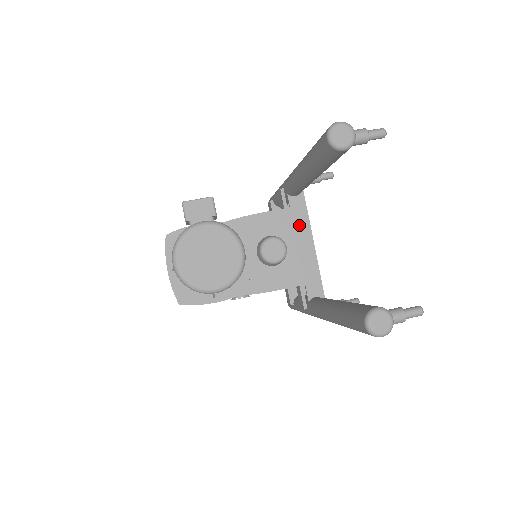
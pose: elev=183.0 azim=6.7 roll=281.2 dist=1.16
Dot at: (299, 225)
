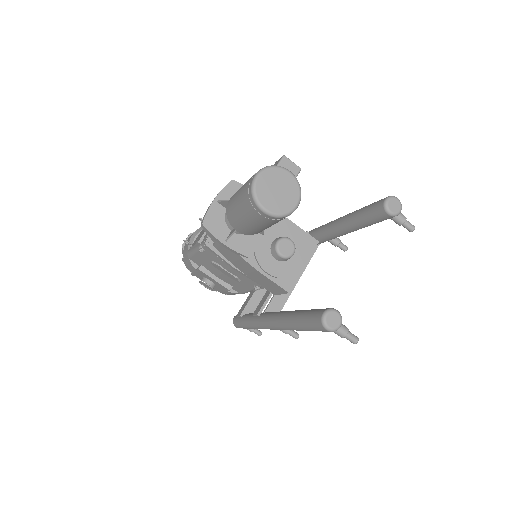
Dot at: (309, 252)
